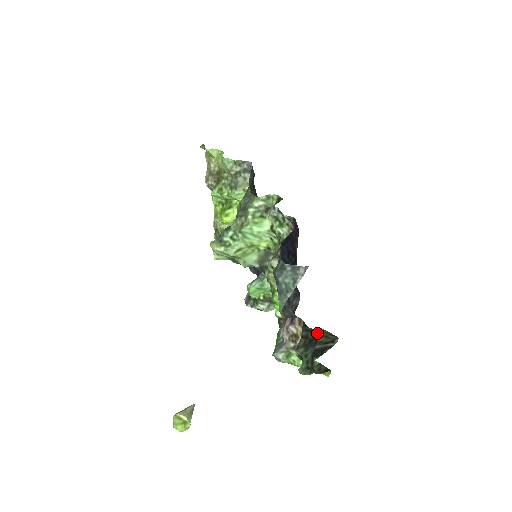
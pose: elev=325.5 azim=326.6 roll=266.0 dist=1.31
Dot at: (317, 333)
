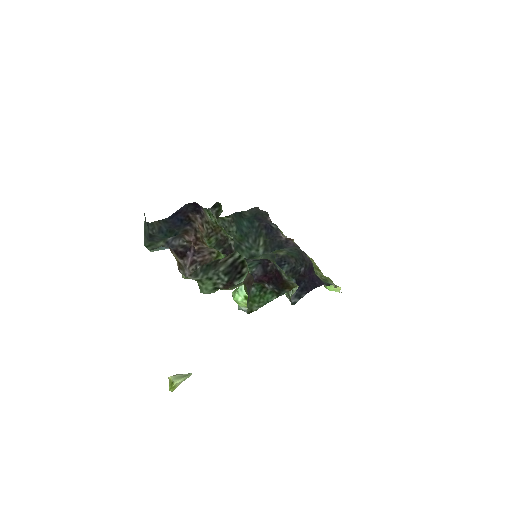
Dot at: occluded
